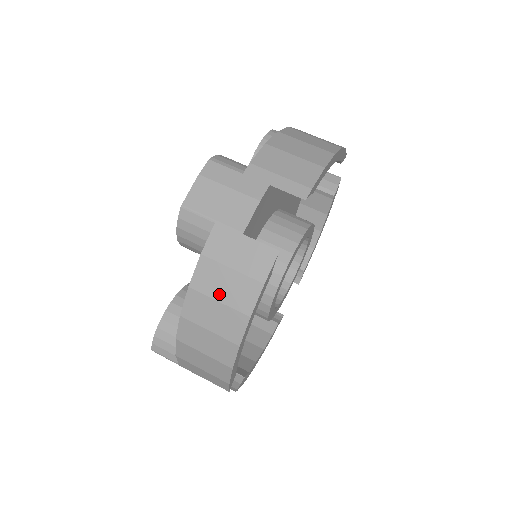
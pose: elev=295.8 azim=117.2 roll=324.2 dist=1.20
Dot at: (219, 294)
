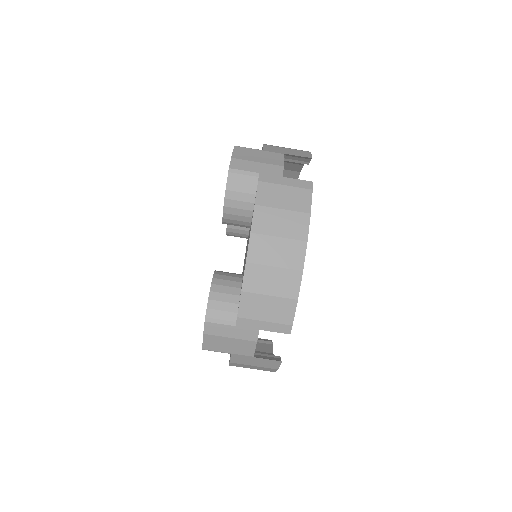
Dot at: (251, 368)
